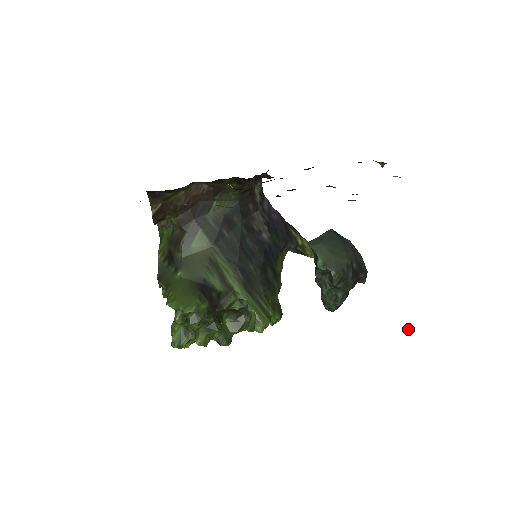
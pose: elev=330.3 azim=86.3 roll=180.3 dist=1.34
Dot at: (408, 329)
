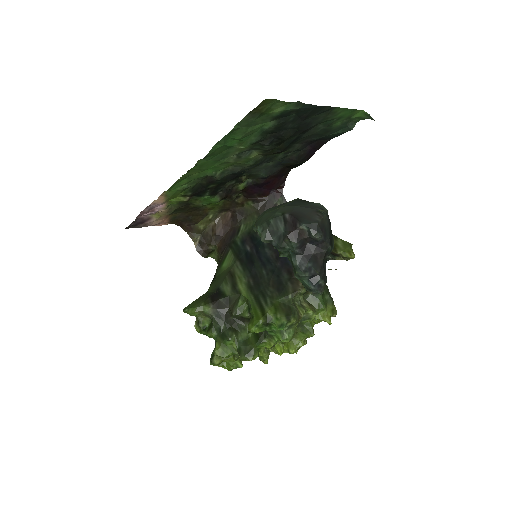
Dot at: occluded
